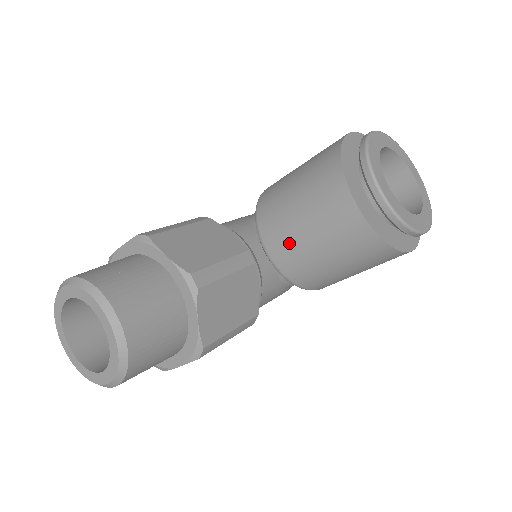
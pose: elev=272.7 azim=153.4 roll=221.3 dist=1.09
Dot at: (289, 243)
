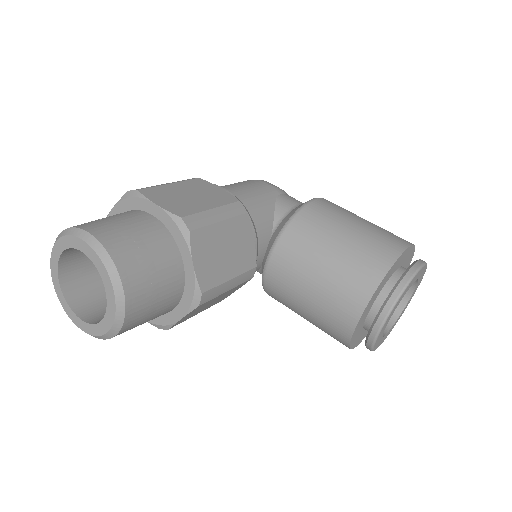
Dot at: (289, 281)
